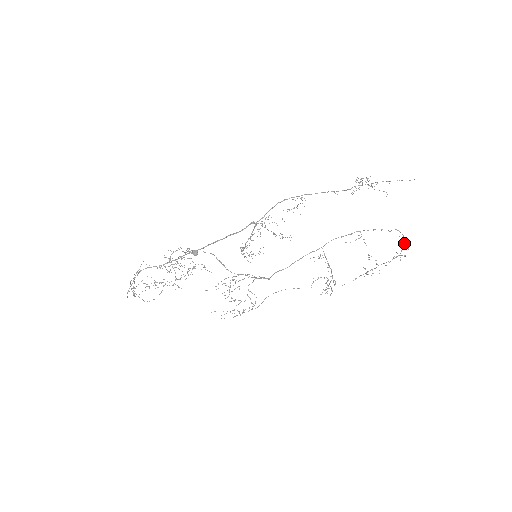
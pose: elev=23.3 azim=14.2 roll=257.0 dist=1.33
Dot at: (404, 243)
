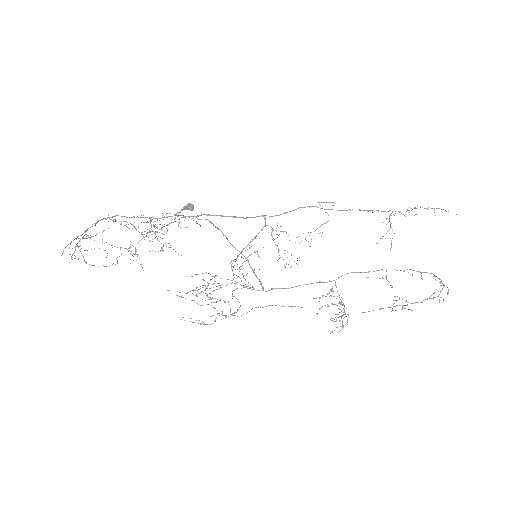
Dot at: (443, 285)
